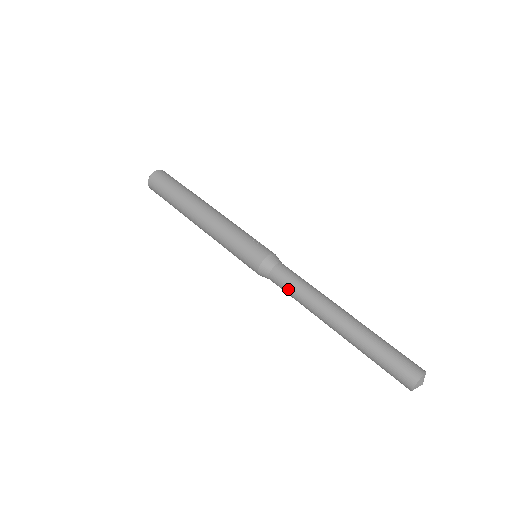
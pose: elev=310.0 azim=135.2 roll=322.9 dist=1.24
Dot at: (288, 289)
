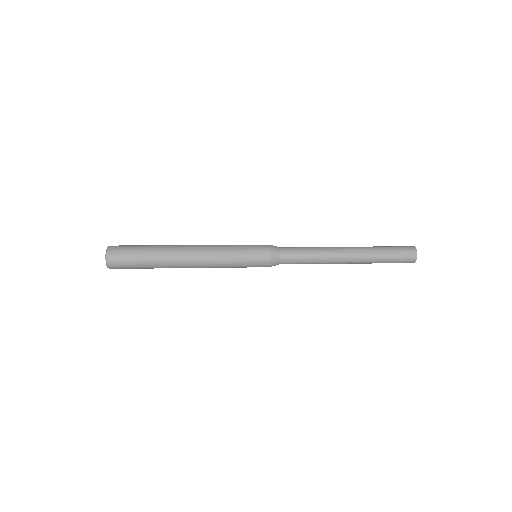
Dot at: (302, 250)
